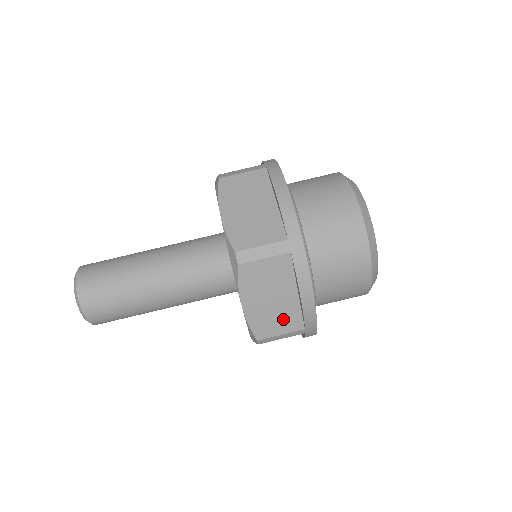
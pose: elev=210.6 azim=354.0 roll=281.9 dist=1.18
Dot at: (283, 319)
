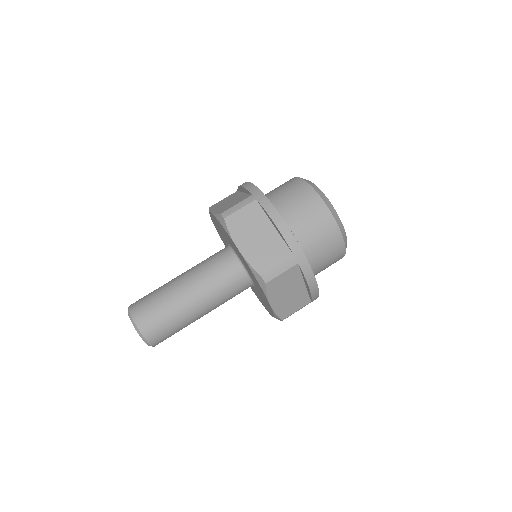
Dot at: (273, 252)
